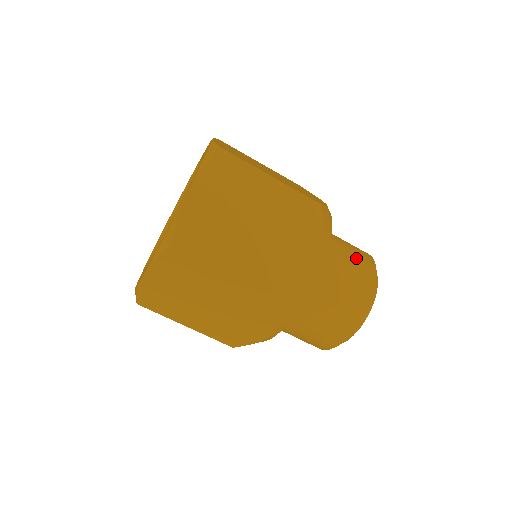
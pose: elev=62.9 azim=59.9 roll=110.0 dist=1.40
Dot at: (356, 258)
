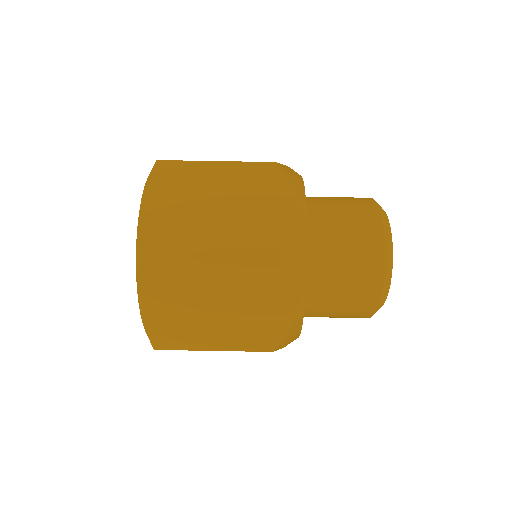
Dot at: occluded
